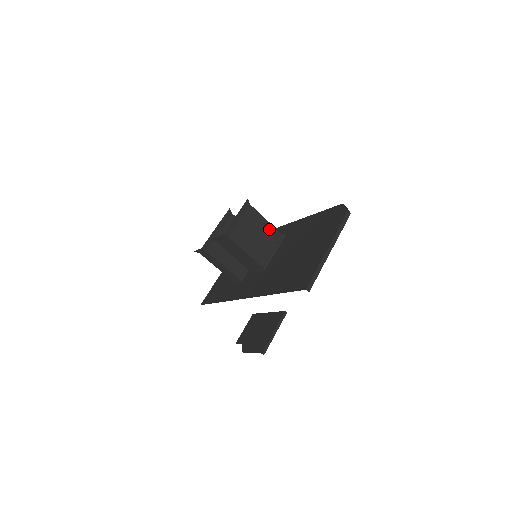
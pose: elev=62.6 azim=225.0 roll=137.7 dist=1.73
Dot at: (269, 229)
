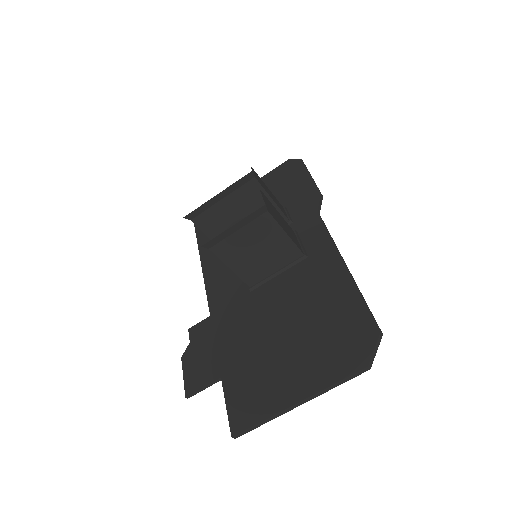
Dot at: (284, 245)
